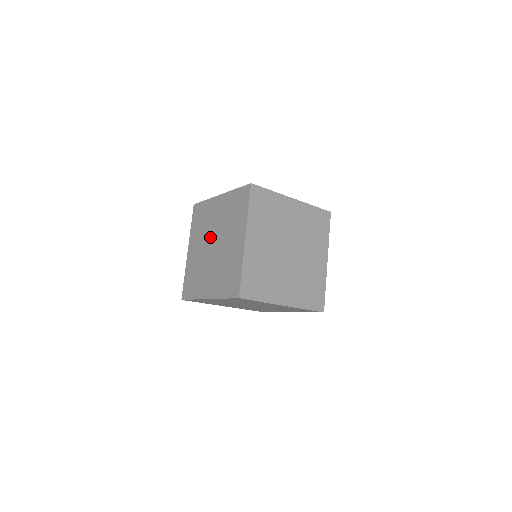
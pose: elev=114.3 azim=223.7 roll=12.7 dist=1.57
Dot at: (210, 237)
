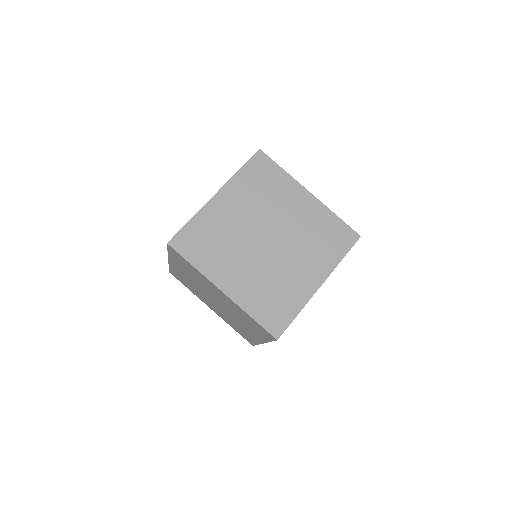
Dot at: occluded
